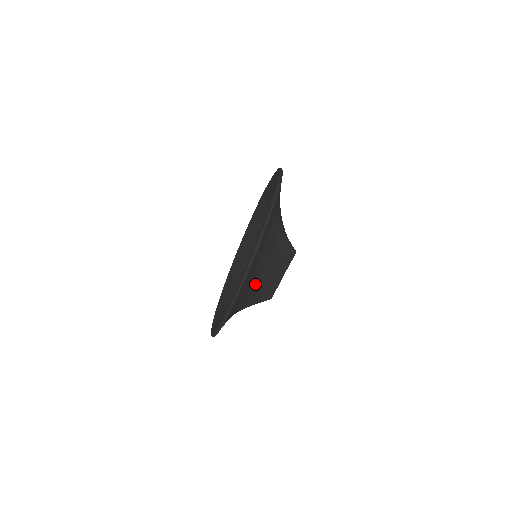
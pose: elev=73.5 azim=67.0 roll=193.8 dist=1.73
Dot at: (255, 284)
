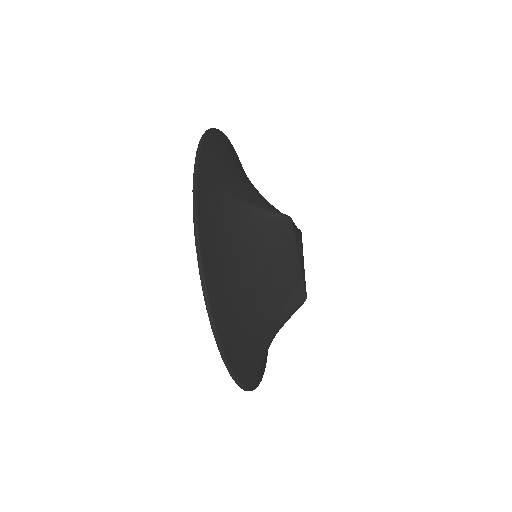
Dot at: (252, 290)
